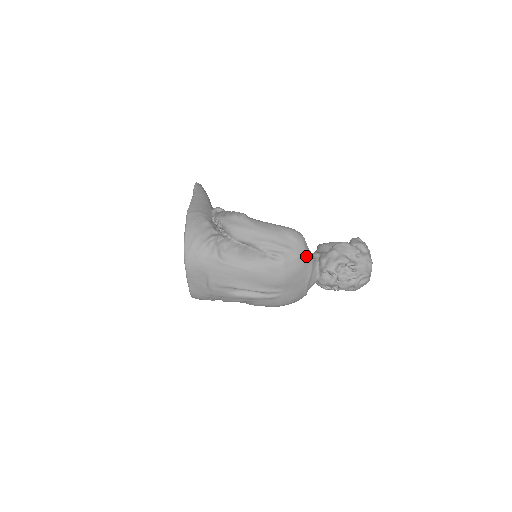
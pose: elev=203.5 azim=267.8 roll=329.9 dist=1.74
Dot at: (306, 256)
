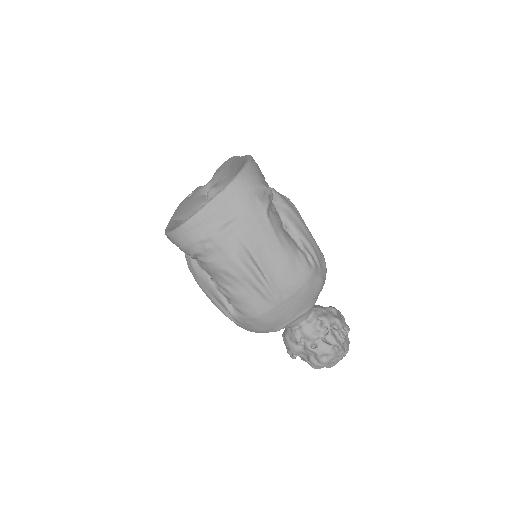
Dot at: occluded
